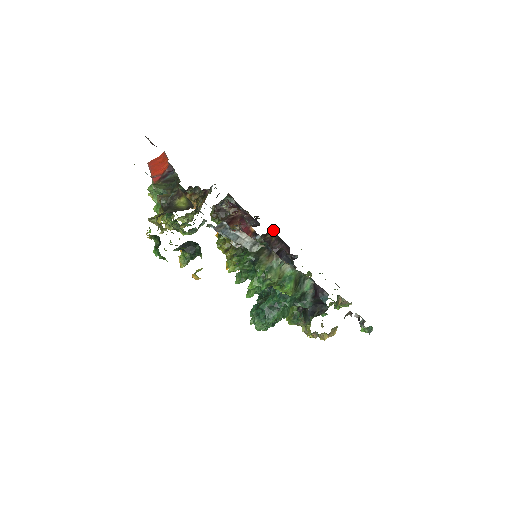
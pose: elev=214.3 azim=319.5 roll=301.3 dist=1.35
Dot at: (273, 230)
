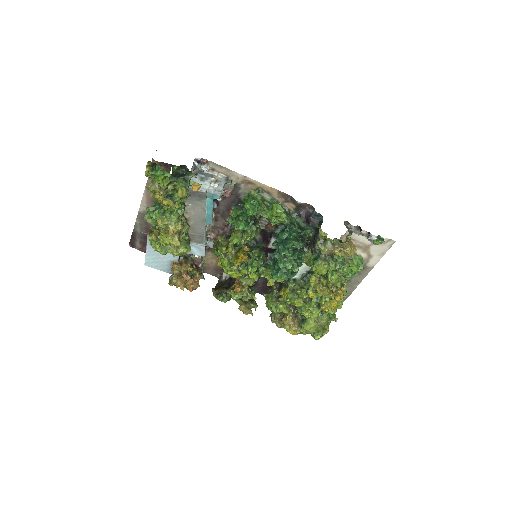
Dot at: occluded
